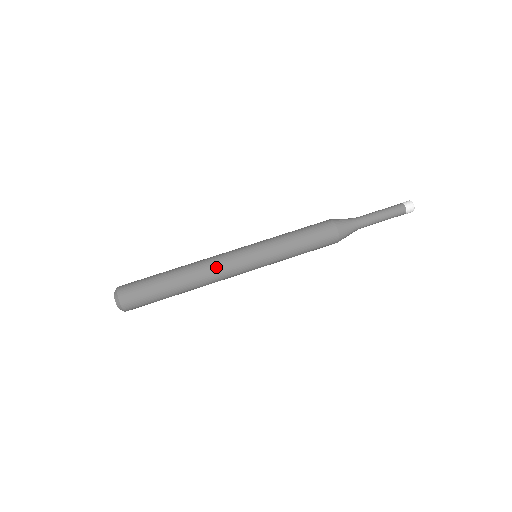
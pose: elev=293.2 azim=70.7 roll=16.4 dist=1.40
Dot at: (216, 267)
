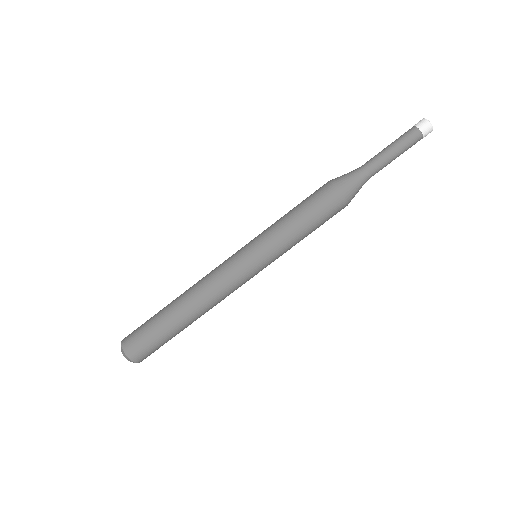
Dot at: (224, 297)
